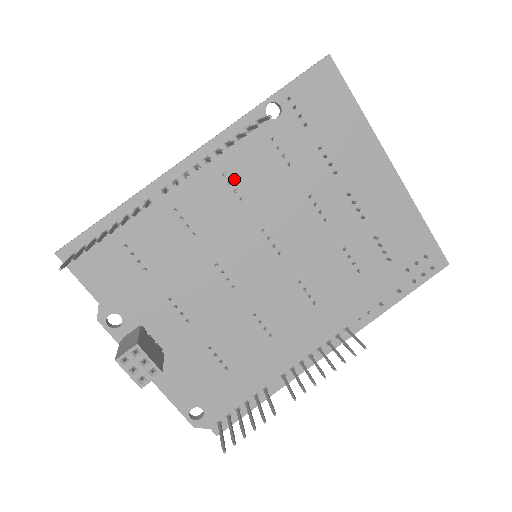
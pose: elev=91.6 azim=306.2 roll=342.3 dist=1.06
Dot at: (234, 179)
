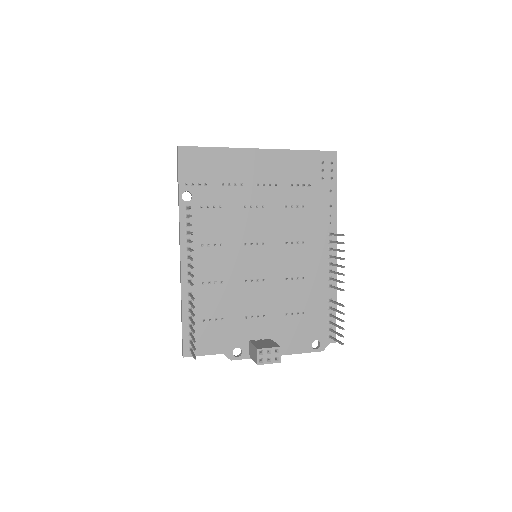
Dot at: (208, 241)
